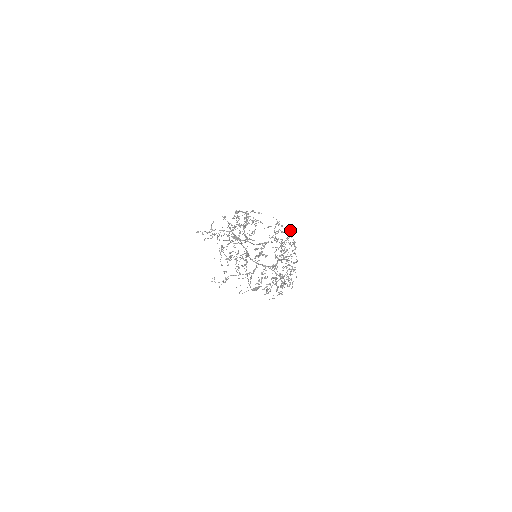
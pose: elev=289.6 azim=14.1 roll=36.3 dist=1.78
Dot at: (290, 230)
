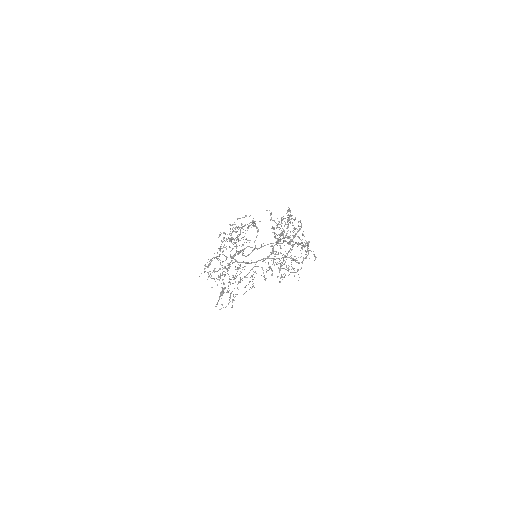
Dot at: occluded
